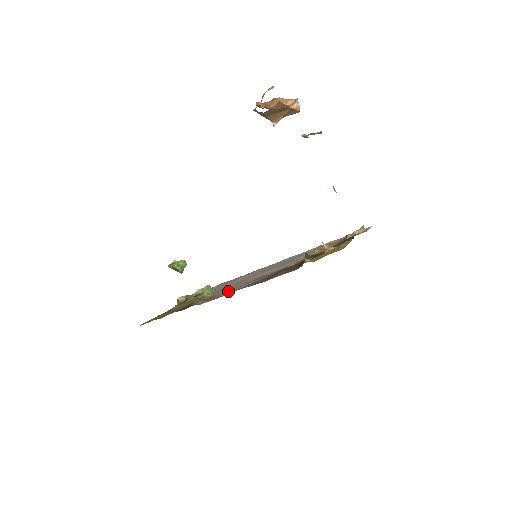
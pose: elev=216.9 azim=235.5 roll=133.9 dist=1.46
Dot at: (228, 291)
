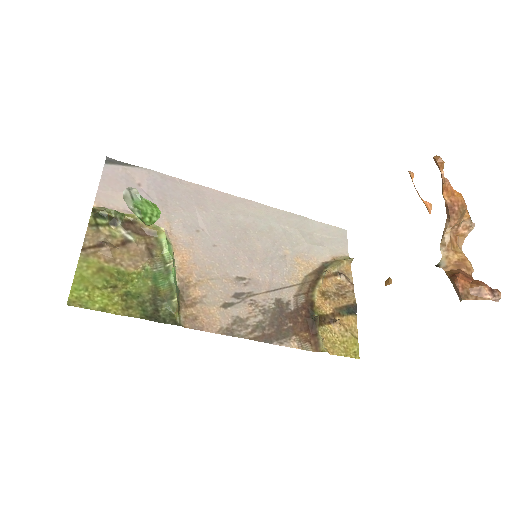
Dot at: (219, 309)
